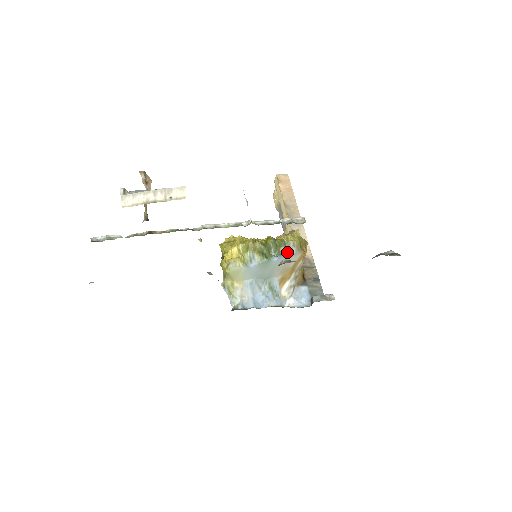
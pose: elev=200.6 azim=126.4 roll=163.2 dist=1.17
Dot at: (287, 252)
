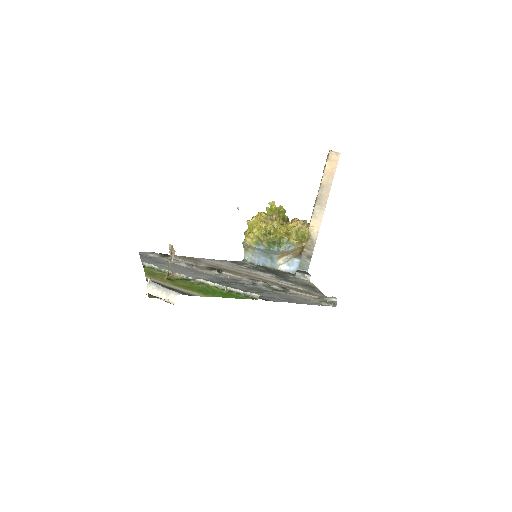
Dot at: (286, 249)
